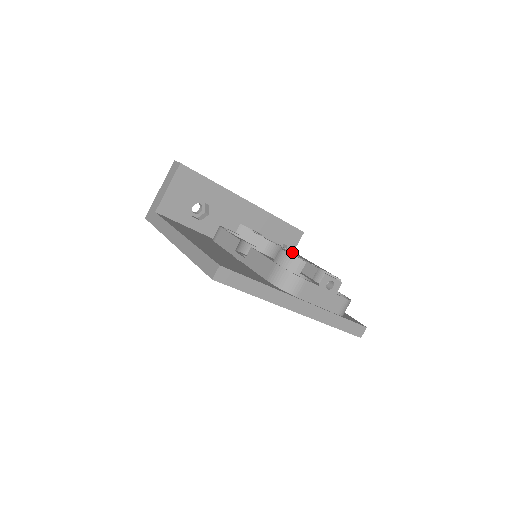
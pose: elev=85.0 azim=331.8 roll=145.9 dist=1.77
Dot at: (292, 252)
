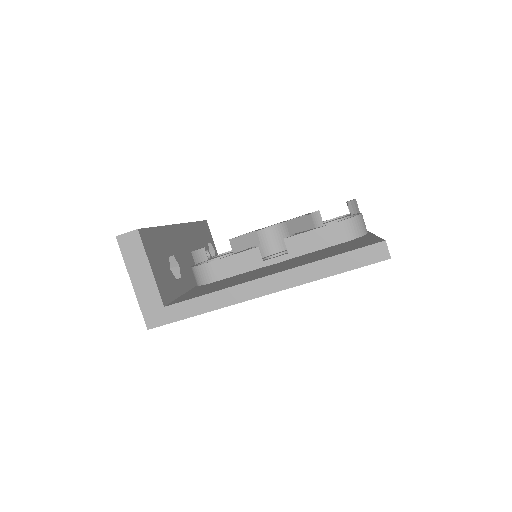
Dot at: occluded
